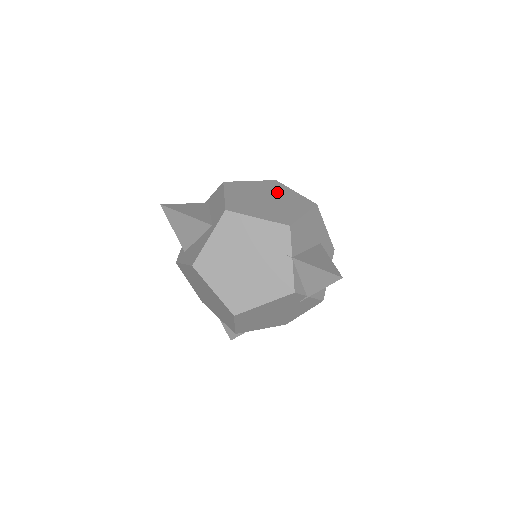
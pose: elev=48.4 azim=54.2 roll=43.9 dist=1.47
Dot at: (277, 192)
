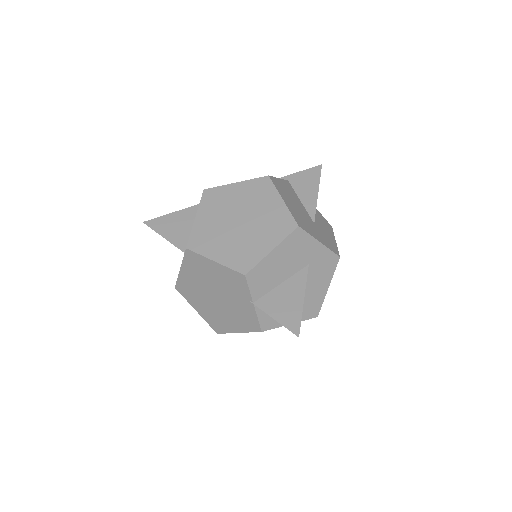
Dot at: (258, 204)
